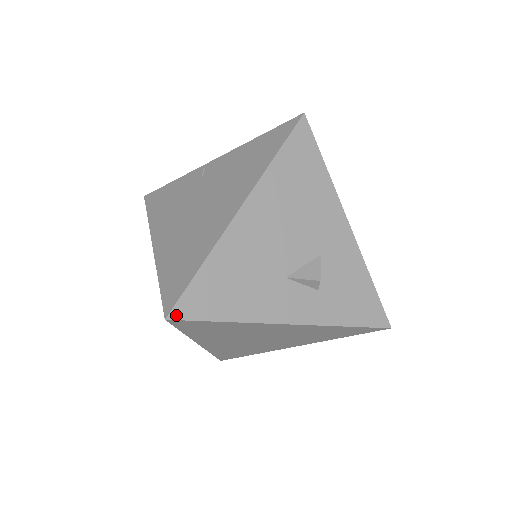
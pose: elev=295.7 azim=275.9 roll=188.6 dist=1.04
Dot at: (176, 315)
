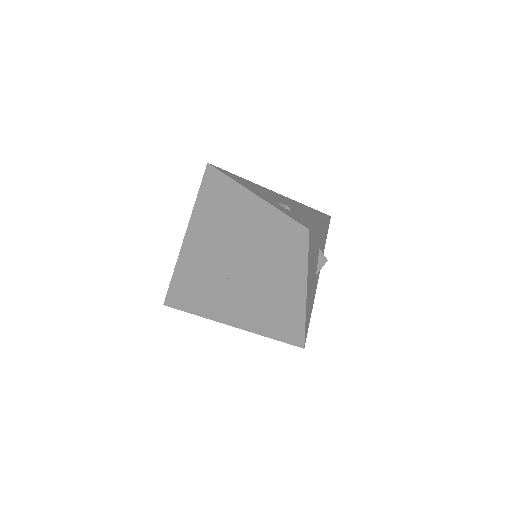
Dot at: occluded
